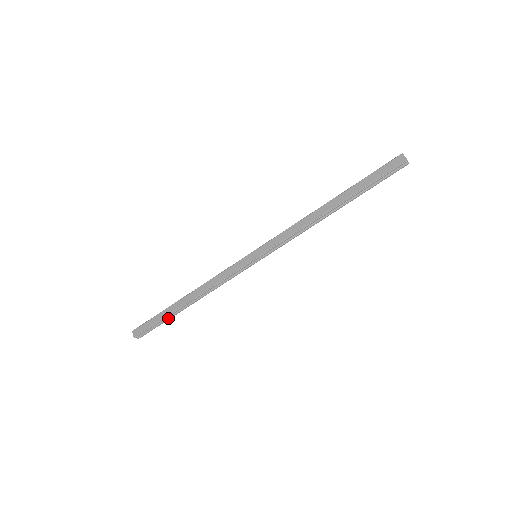
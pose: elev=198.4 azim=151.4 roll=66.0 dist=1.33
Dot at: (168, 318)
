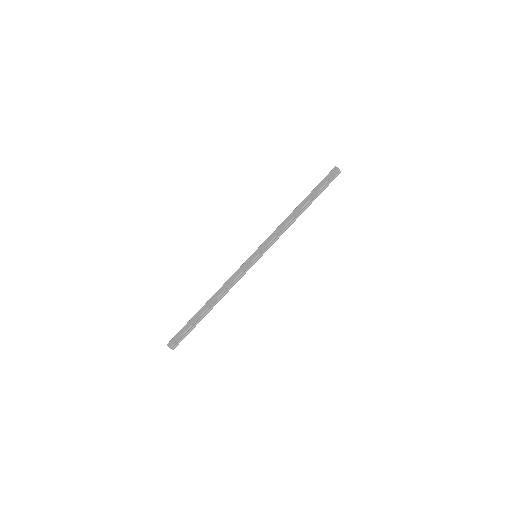
Dot at: (196, 324)
